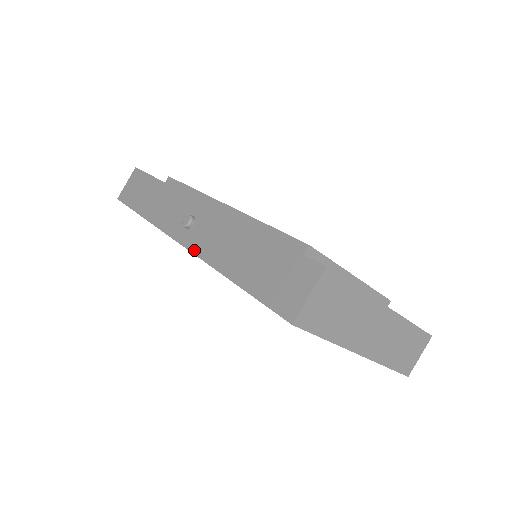
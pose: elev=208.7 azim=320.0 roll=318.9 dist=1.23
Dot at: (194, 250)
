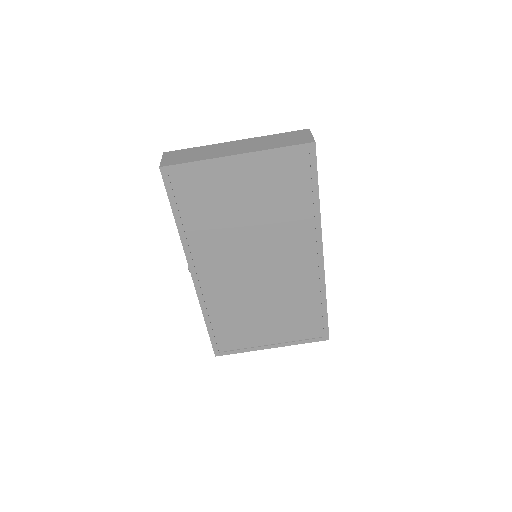
Dot at: (187, 260)
